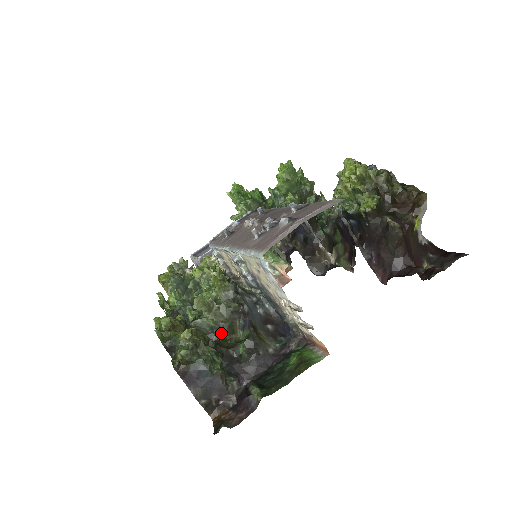
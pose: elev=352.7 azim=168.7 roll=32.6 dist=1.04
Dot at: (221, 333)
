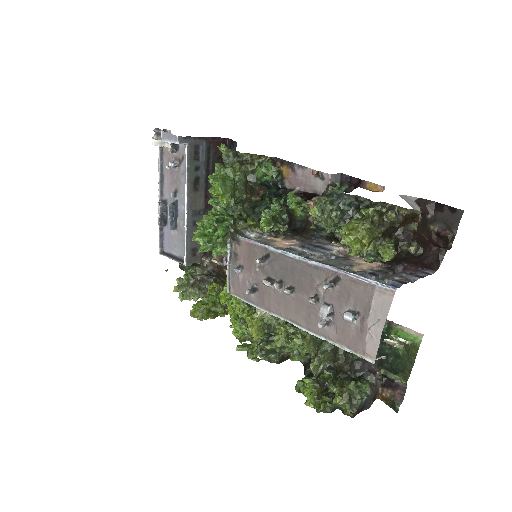
Dot at: (334, 360)
